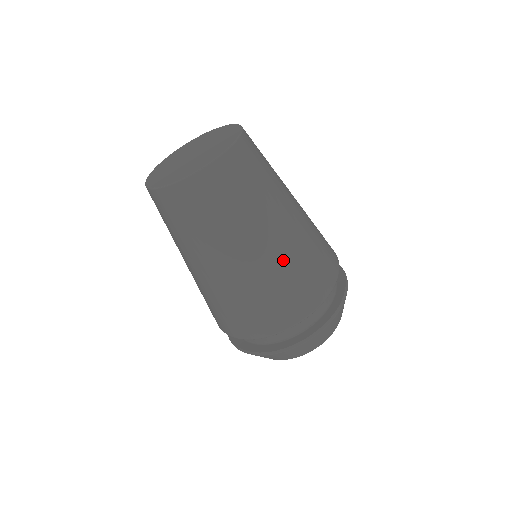
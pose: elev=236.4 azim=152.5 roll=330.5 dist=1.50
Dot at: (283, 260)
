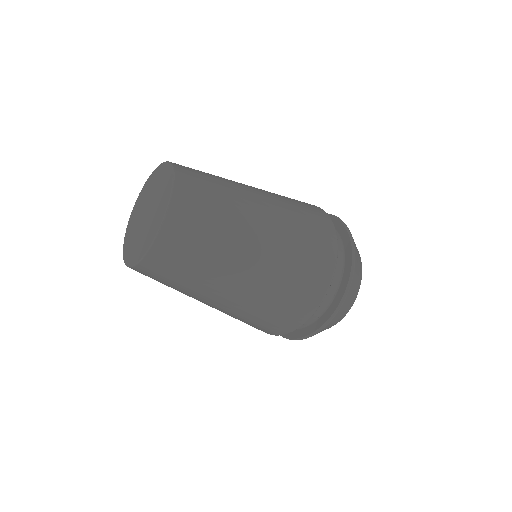
Dot at: (282, 239)
